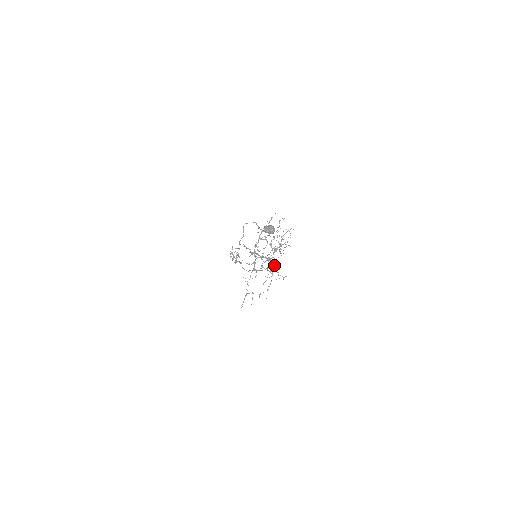
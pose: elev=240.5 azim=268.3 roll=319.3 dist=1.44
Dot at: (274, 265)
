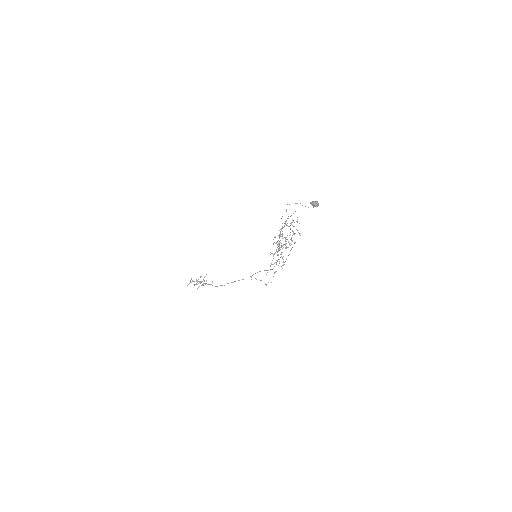
Dot at: (281, 256)
